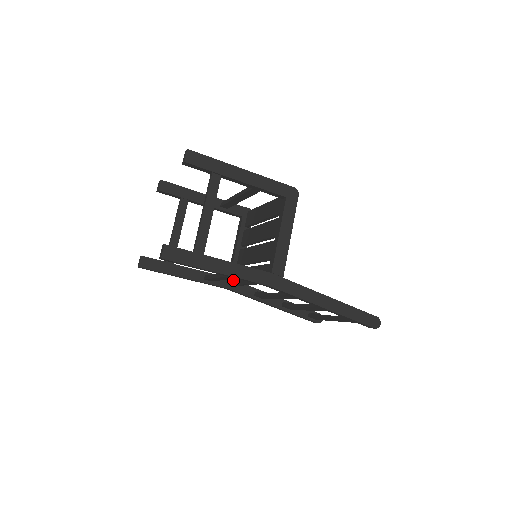
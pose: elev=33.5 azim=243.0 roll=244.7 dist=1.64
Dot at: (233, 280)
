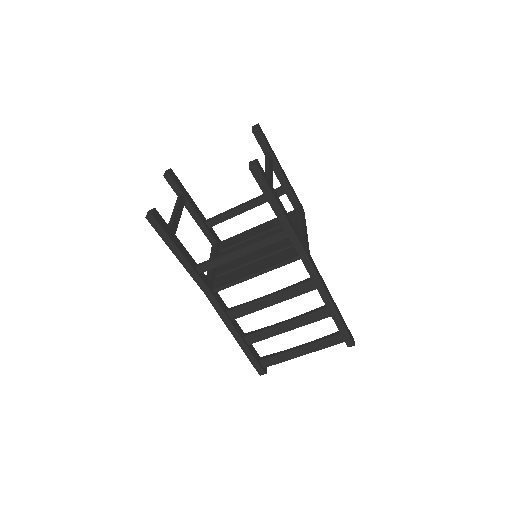
Dot at: (213, 286)
